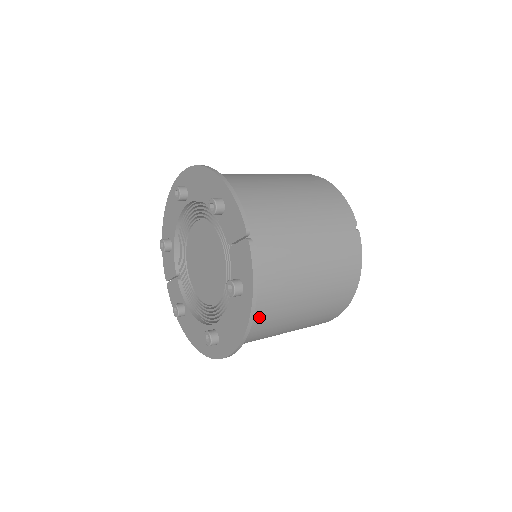
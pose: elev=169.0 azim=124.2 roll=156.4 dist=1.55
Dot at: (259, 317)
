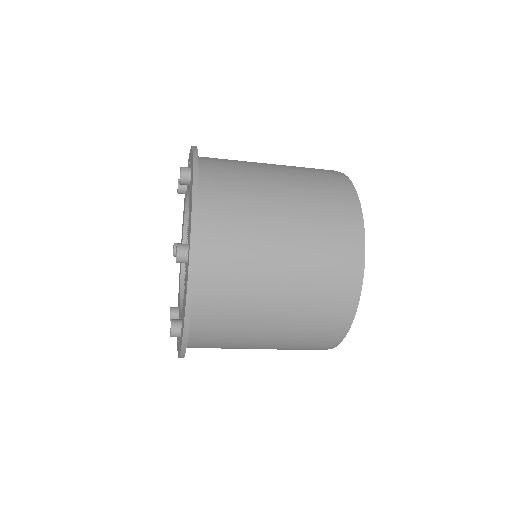
Dot at: (215, 183)
